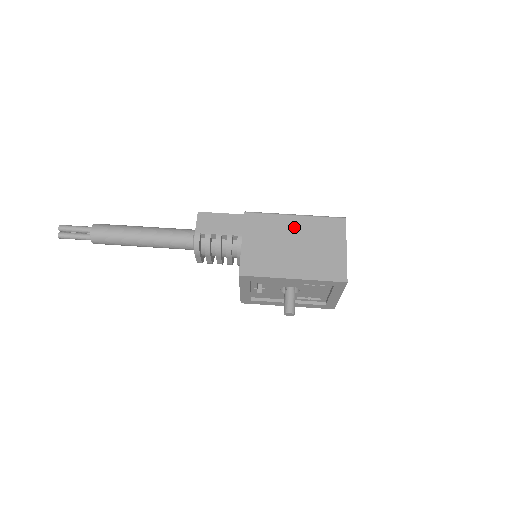
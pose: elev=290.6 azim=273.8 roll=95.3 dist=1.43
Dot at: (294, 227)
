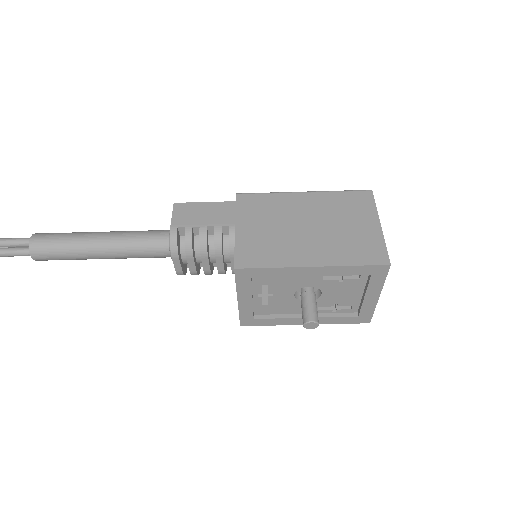
Dot at: (304, 205)
